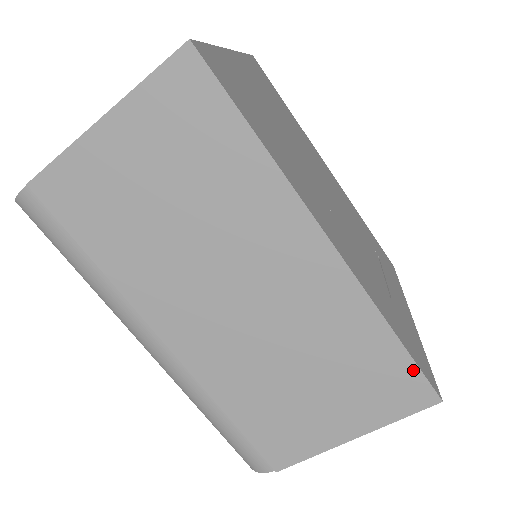
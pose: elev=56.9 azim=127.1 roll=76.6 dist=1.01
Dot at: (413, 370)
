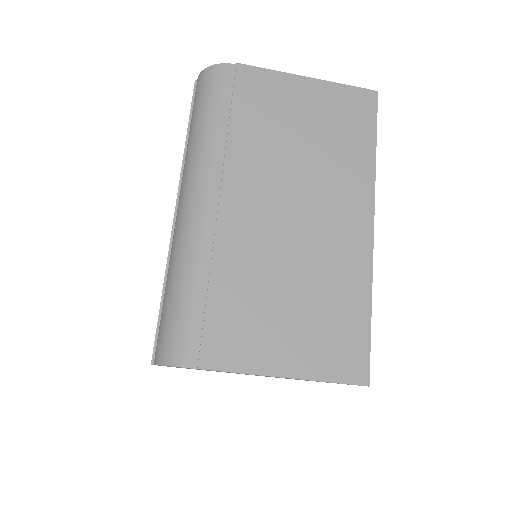
Dot at: (366, 345)
